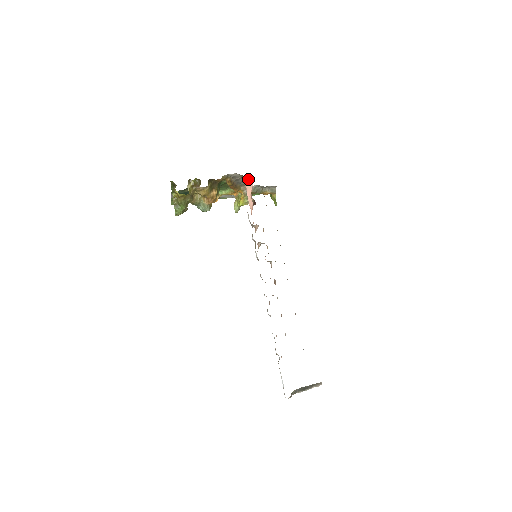
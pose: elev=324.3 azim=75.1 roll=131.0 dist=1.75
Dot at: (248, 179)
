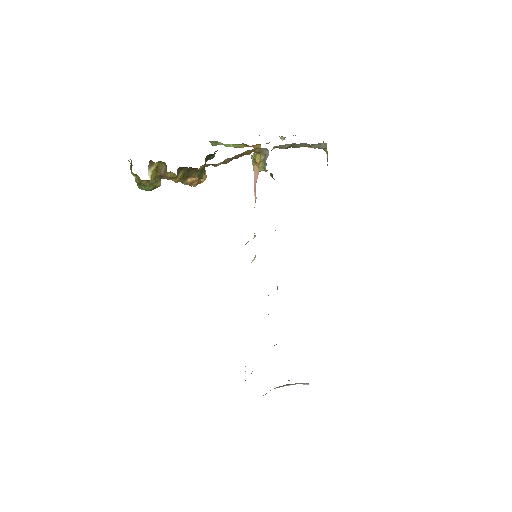
Dot at: (254, 160)
